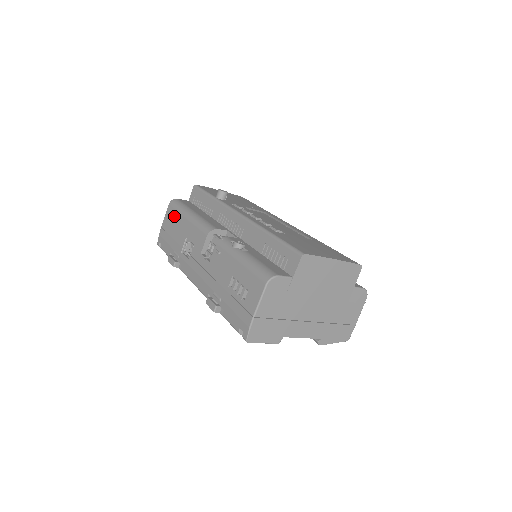
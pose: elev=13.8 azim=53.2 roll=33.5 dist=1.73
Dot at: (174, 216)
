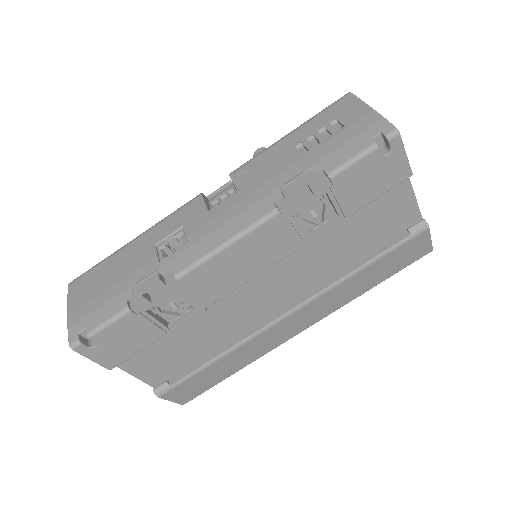
Dot at: (97, 272)
